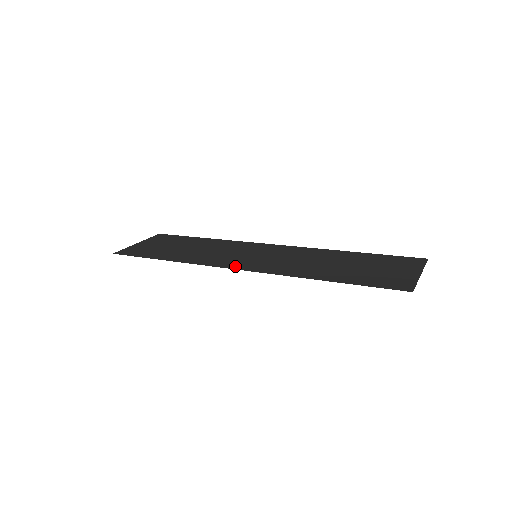
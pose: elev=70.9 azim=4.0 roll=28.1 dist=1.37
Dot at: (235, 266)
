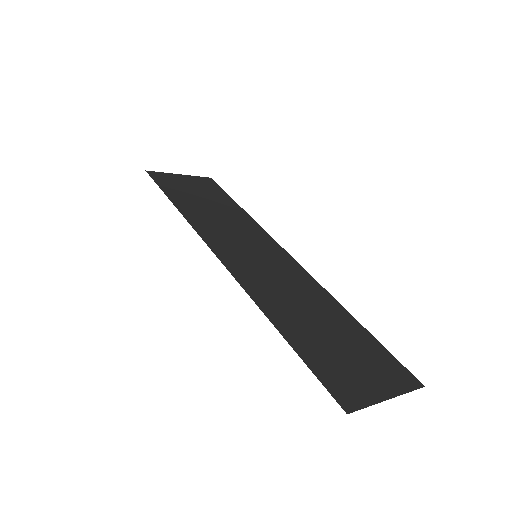
Dot at: (221, 253)
